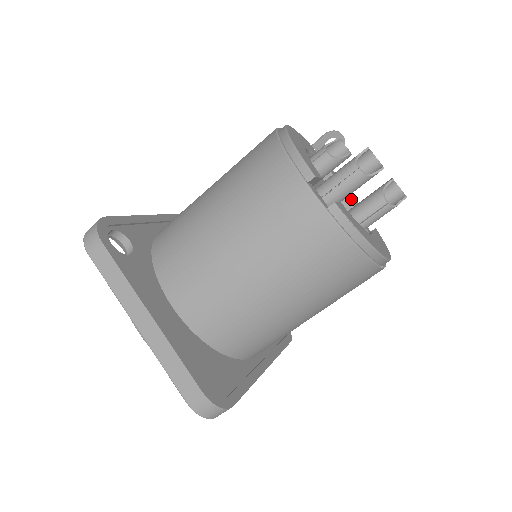
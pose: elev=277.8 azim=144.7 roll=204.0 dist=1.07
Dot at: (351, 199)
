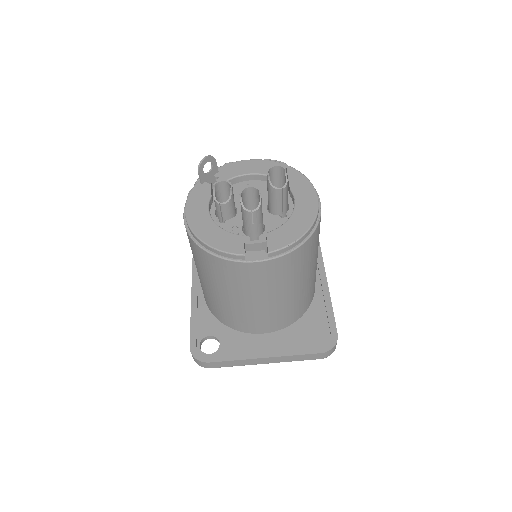
Dot at: (256, 175)
